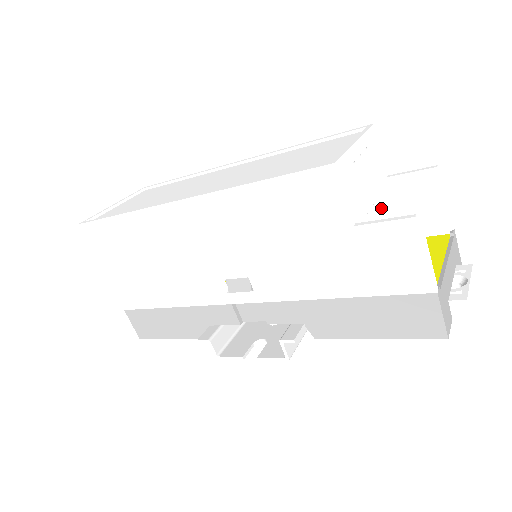
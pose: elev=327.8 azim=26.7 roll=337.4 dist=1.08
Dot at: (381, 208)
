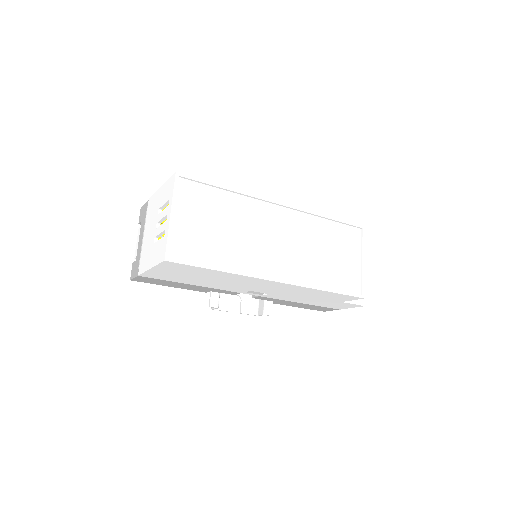
Dot at: occluded
